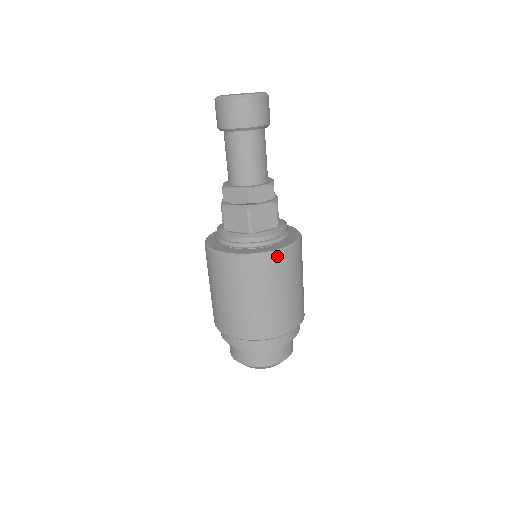
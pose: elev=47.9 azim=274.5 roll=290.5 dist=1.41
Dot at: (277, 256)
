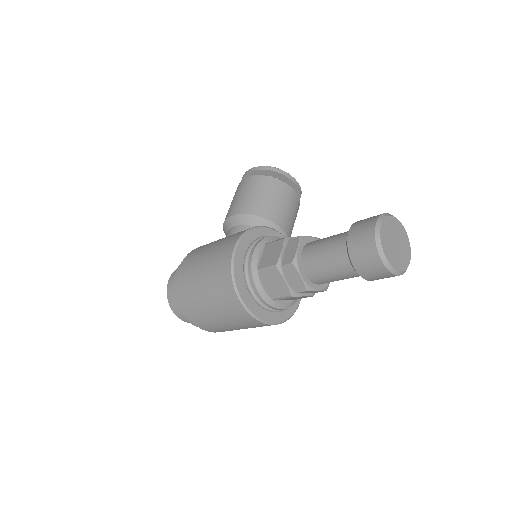
Dot at: occluded
